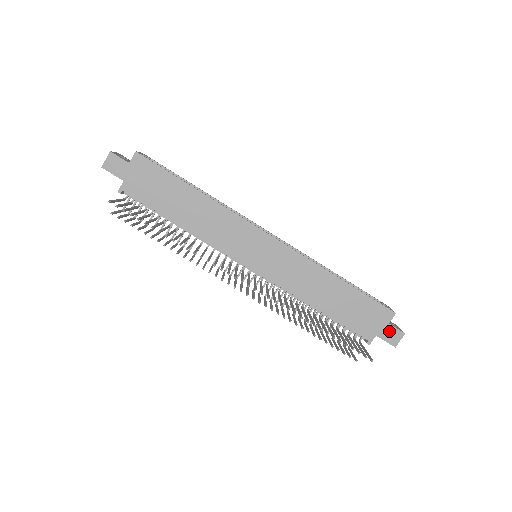
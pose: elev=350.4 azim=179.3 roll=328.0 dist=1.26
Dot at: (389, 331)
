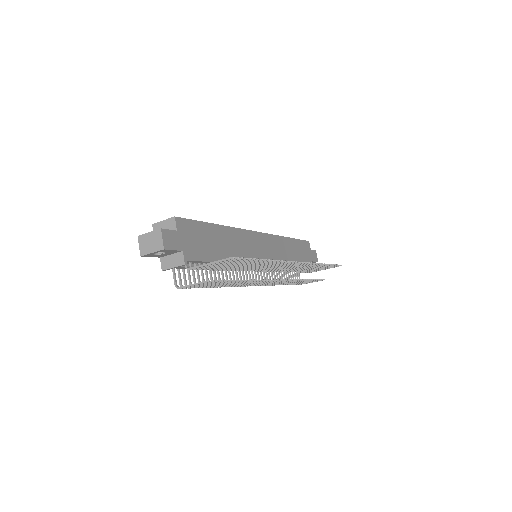
Dot at: (313, 254)
